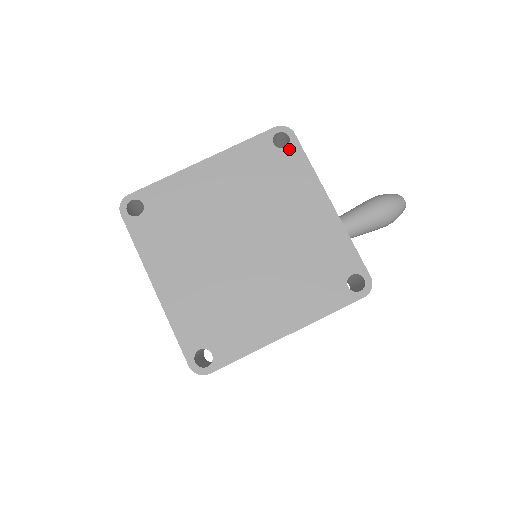
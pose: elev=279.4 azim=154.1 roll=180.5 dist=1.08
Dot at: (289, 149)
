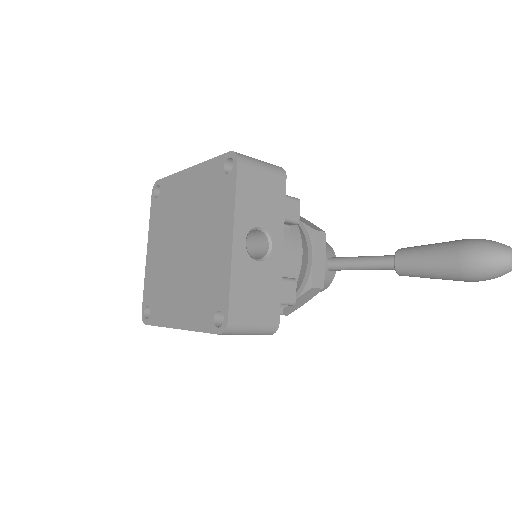
Dot at: (229, 176)
